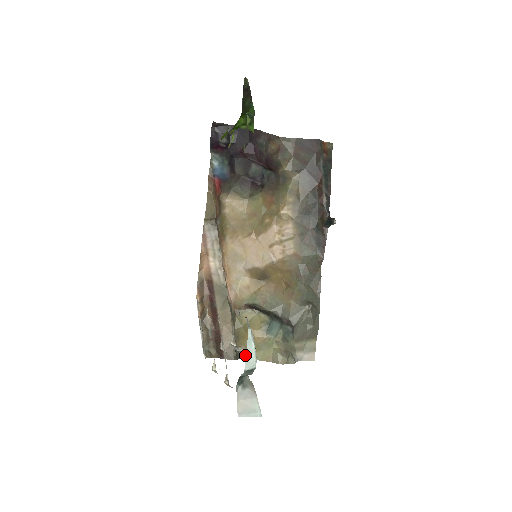
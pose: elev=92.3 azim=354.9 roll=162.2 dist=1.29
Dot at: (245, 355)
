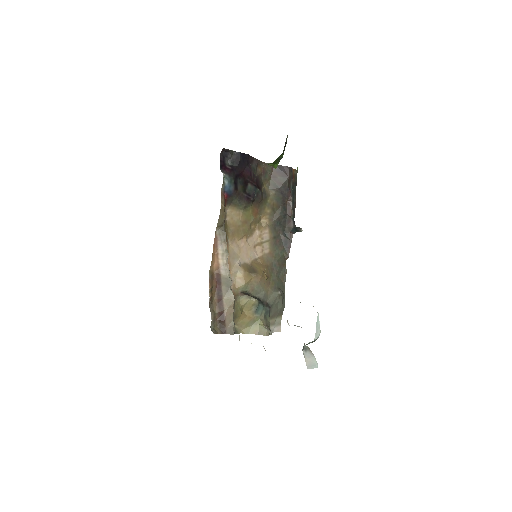
Dot at: (238, 330)
